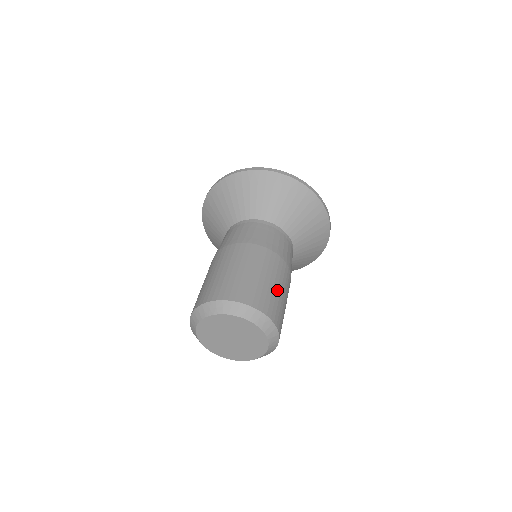
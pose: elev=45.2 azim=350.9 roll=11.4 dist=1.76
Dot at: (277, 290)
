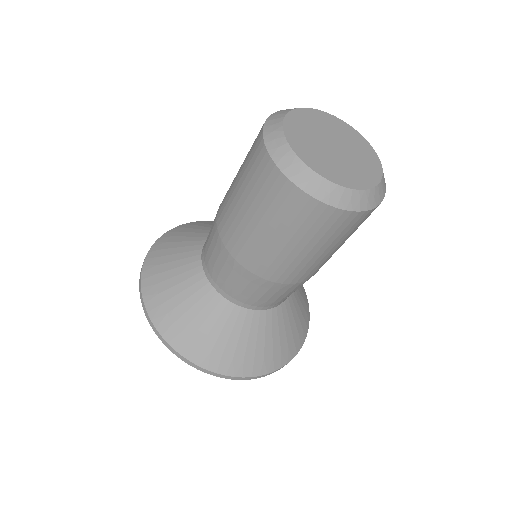
Dot at: occluded
